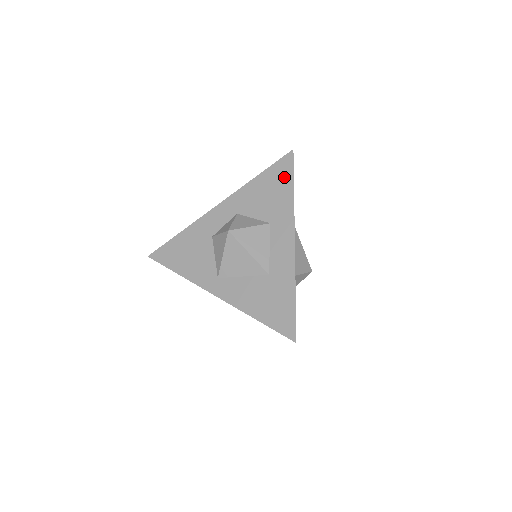
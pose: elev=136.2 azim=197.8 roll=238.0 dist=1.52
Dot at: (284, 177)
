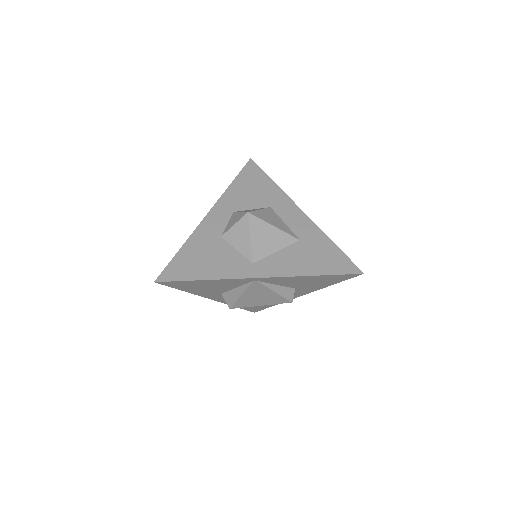
Dot at: (257, 176)
